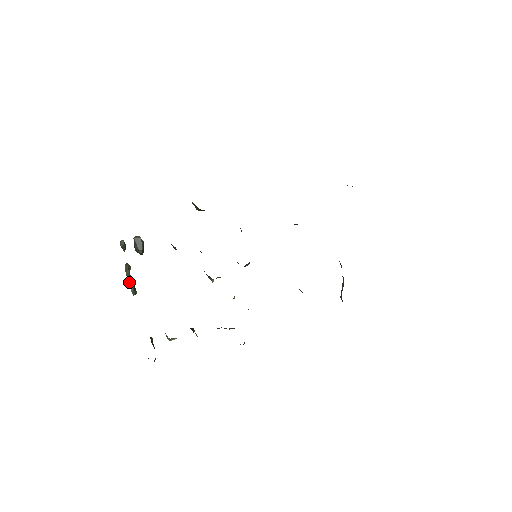
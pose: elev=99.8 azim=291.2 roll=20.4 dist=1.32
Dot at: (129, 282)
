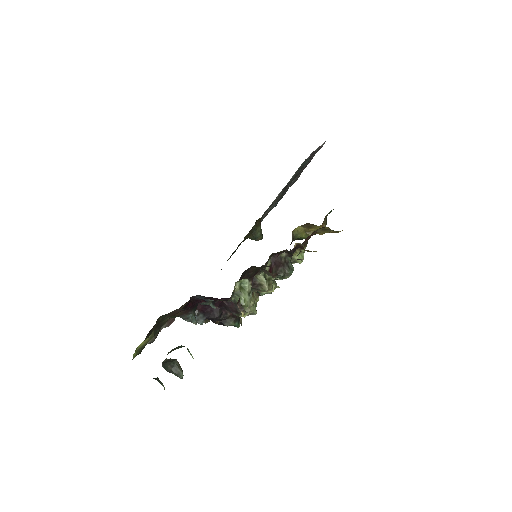
Dot at: occluded
